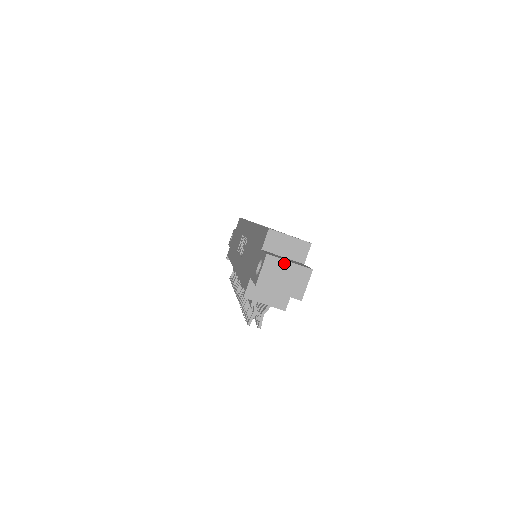
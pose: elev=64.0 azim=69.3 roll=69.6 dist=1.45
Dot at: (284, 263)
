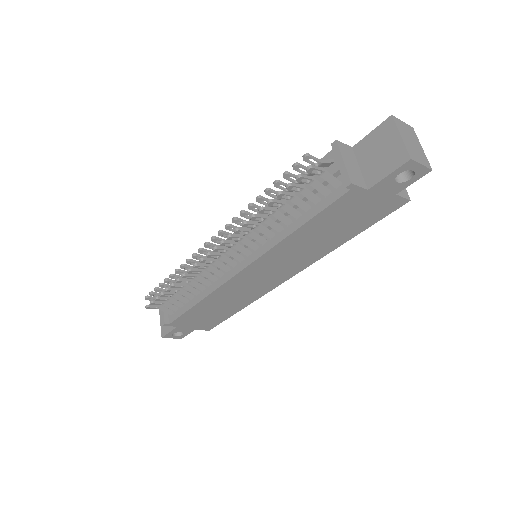
Dot at: (418, 143)
